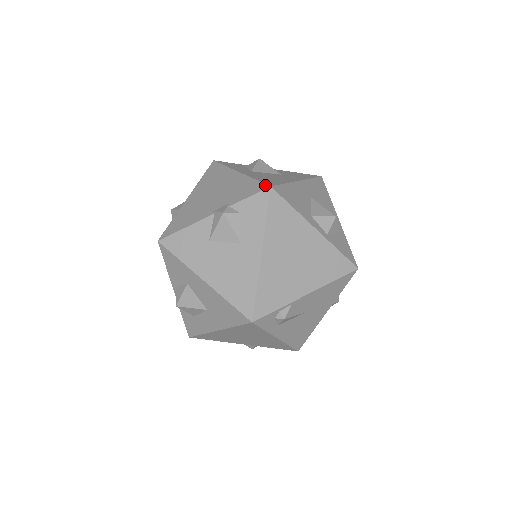
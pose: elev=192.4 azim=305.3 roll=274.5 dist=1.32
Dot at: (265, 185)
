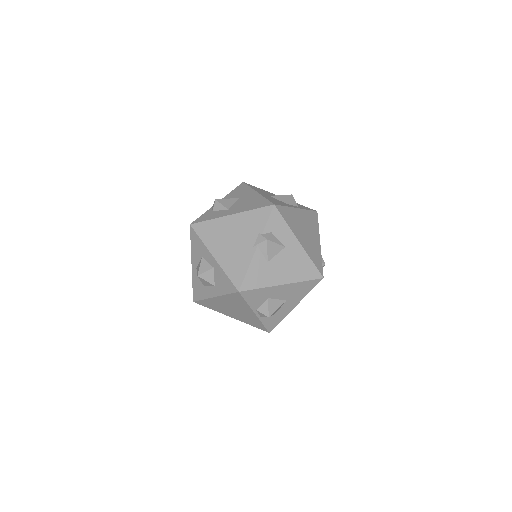
Dot at: (269, 207)
